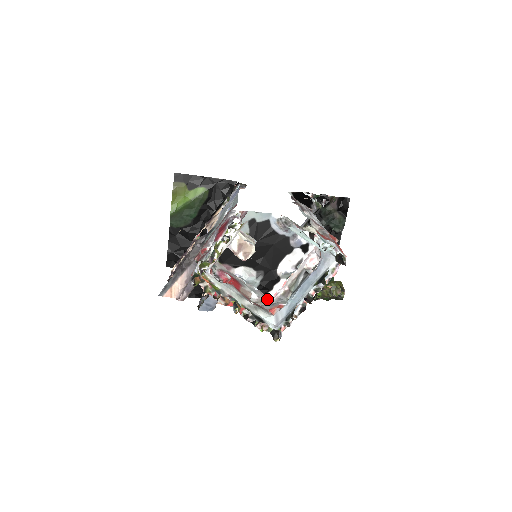
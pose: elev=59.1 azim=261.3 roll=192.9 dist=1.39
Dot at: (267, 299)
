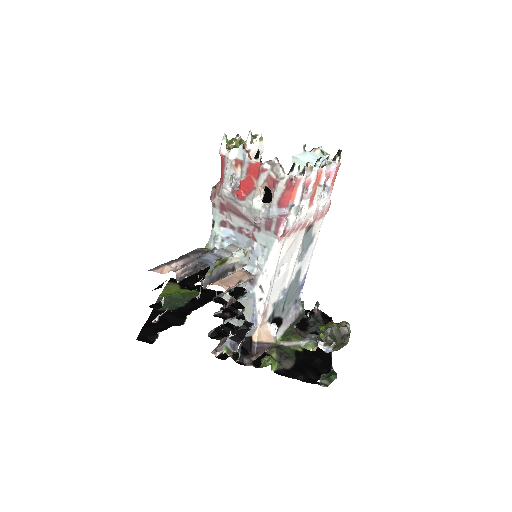
Dot at: occluded
